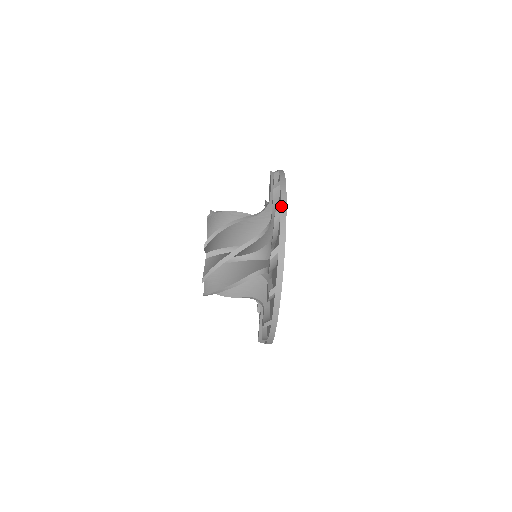
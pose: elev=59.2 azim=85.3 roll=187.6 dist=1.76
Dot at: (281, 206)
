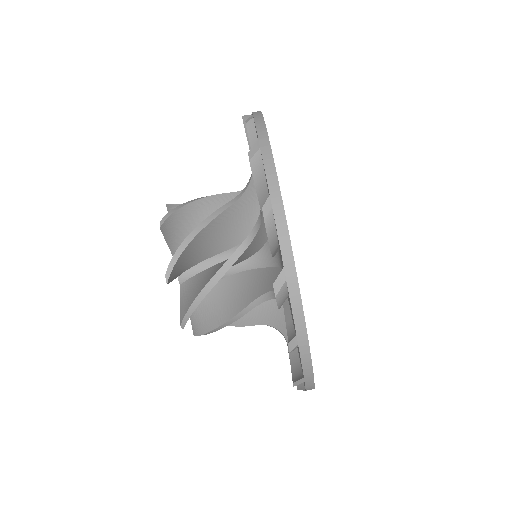
Dot at: (253, 114)
